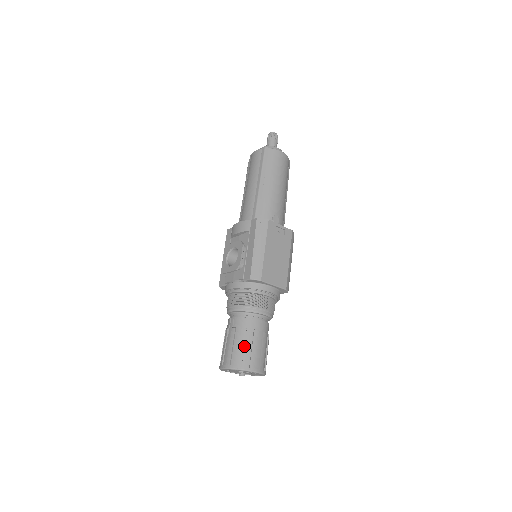
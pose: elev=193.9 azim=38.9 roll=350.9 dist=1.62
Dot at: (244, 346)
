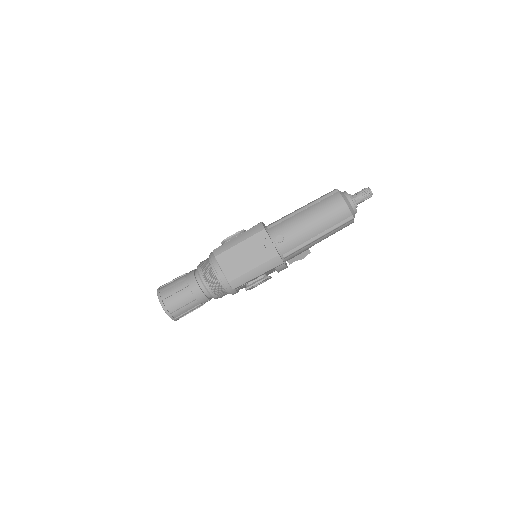
Dot at: (174, 285)
